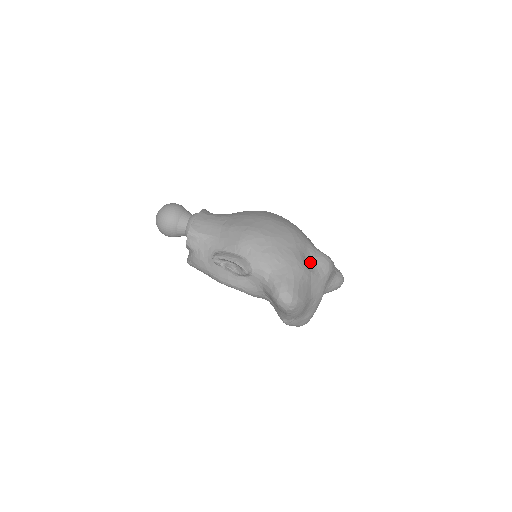
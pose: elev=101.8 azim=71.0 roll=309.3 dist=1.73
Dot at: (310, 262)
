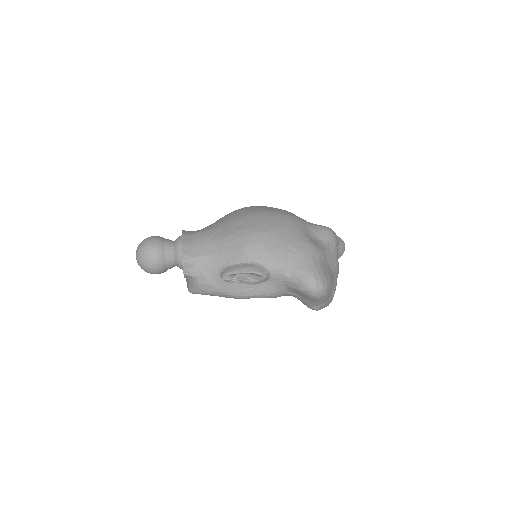
Dot at: (316, 240)
